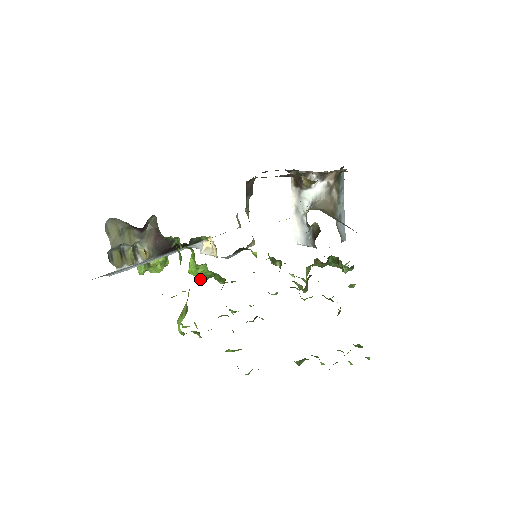
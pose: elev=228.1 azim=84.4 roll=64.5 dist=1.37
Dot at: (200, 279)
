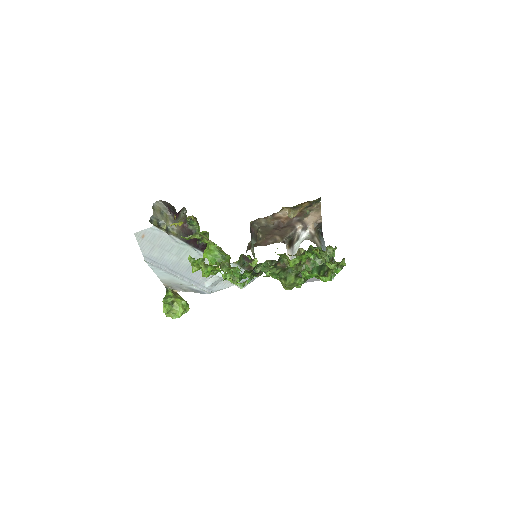
Dot at: (211, 260)
